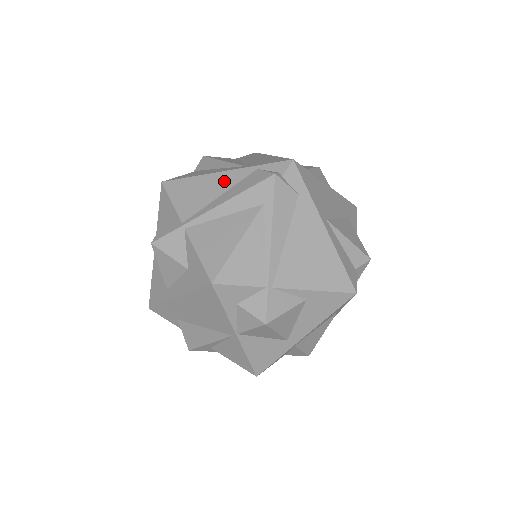
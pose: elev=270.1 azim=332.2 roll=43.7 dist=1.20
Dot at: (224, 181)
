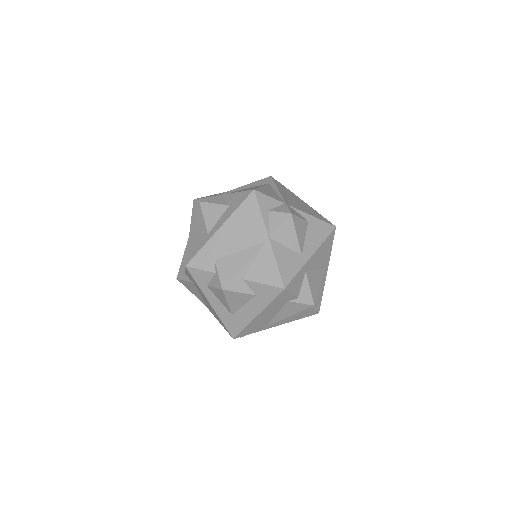
Dot at: occluded
